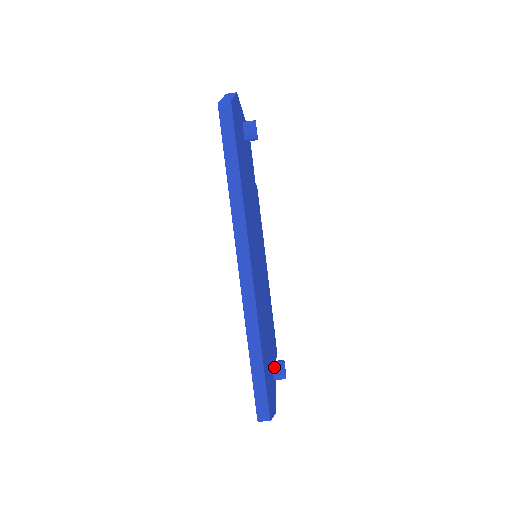
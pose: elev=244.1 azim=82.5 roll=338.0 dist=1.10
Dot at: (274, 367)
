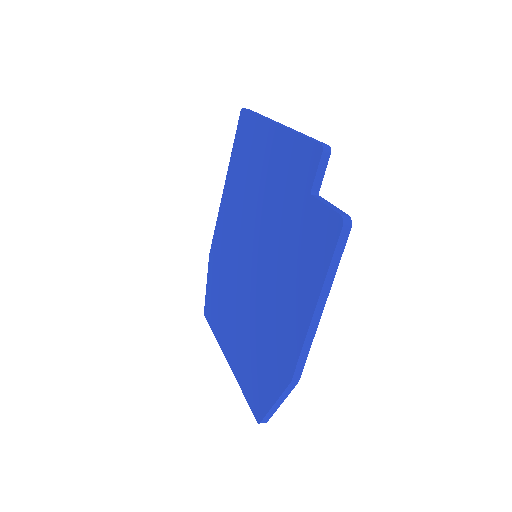
Dot at: occluded
